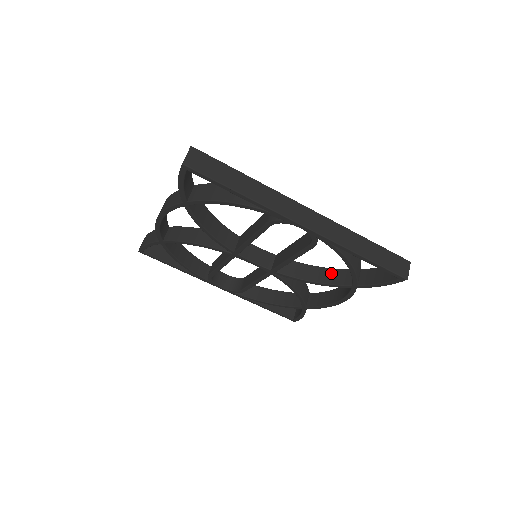
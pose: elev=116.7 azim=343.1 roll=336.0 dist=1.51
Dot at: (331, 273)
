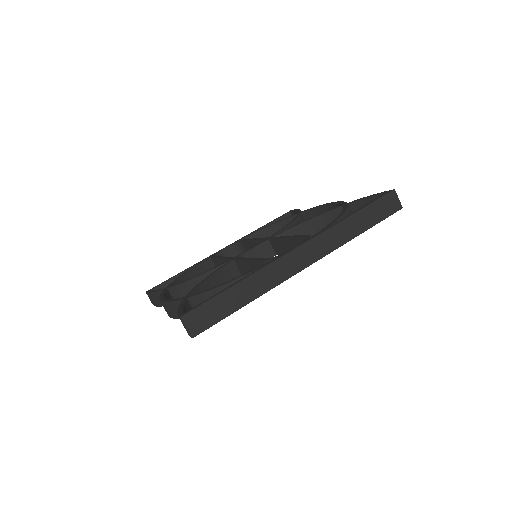
Dot at: (324, 220)
